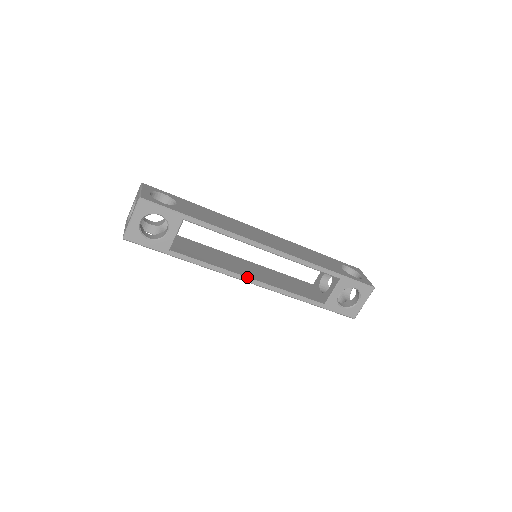
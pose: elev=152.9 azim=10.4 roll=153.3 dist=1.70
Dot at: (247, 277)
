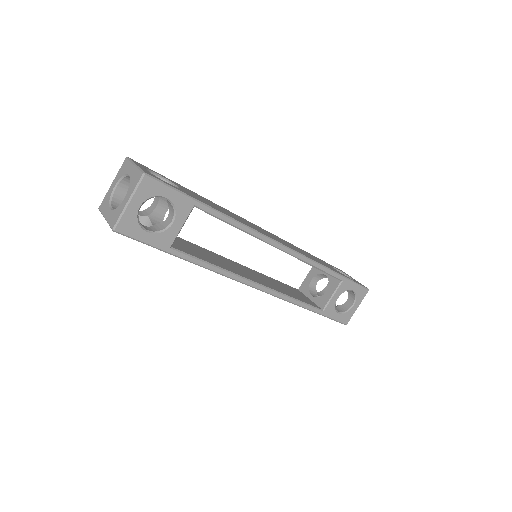
Dot at: (253, 281)
